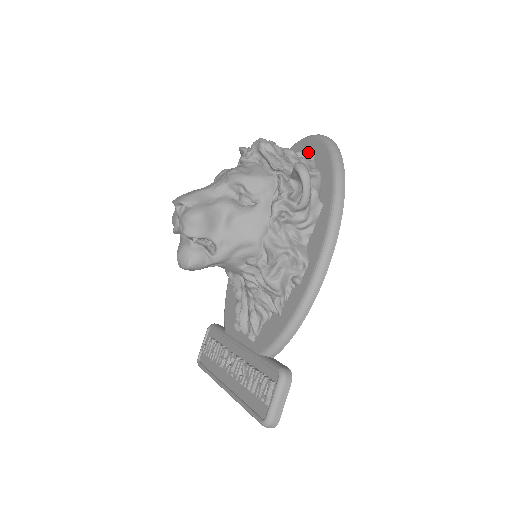
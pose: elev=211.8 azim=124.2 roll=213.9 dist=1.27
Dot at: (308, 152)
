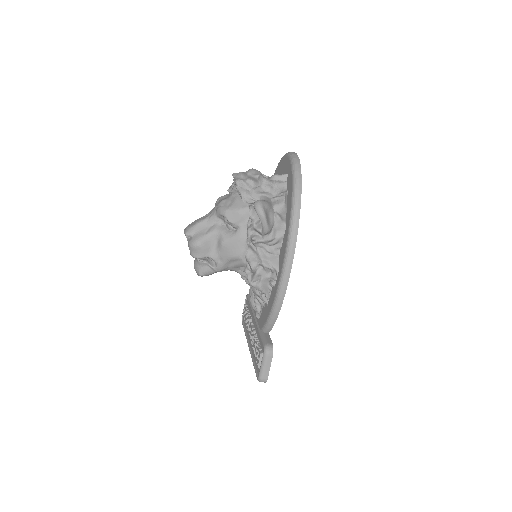
Dot at: (285, 170)
